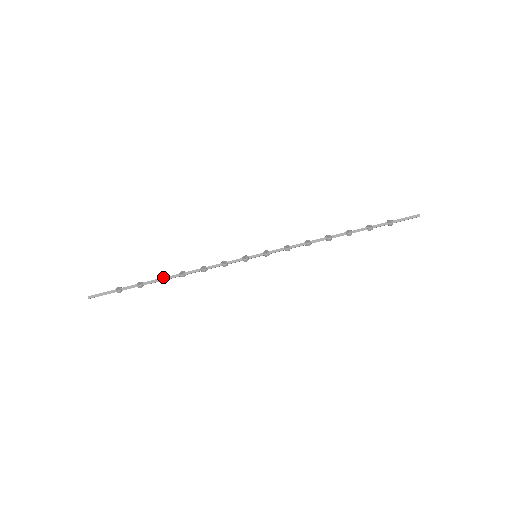
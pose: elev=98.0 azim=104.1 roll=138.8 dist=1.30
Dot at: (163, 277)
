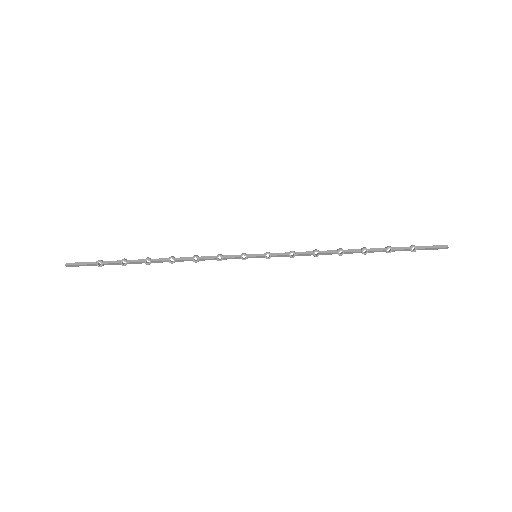
Dot at: (150, 261)
